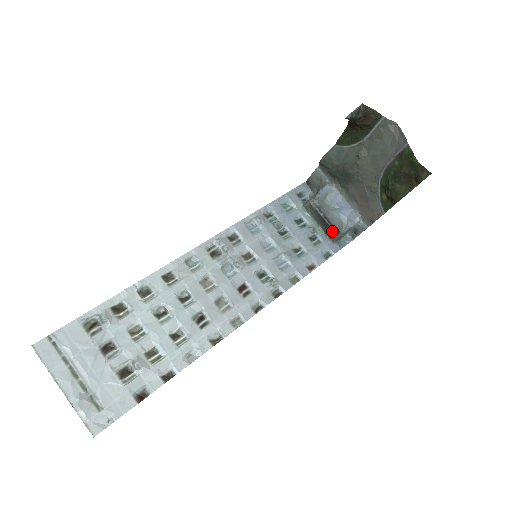
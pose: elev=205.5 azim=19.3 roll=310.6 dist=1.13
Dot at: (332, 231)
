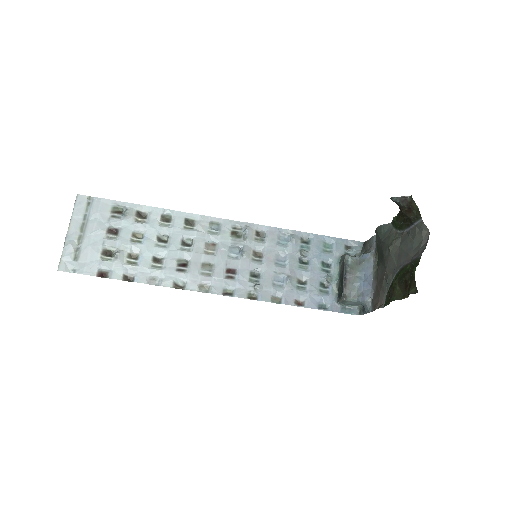
Dot at: (342, 292)
